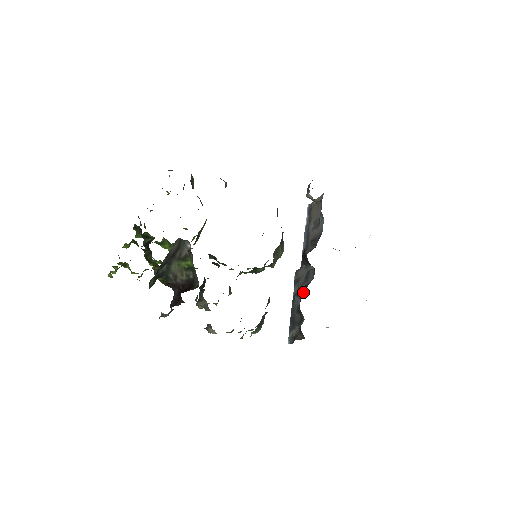
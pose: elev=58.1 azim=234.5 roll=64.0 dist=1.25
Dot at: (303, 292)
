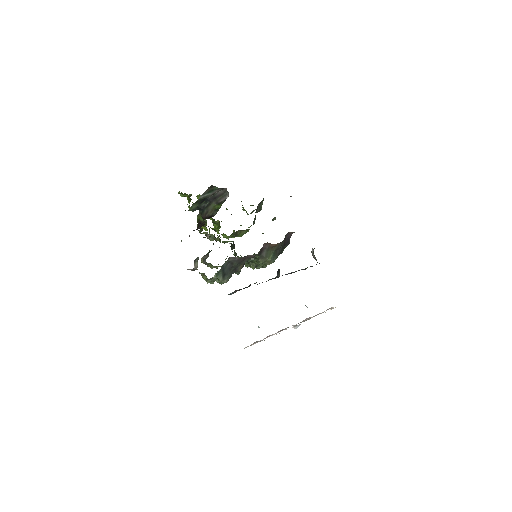
Dot at: occluded
